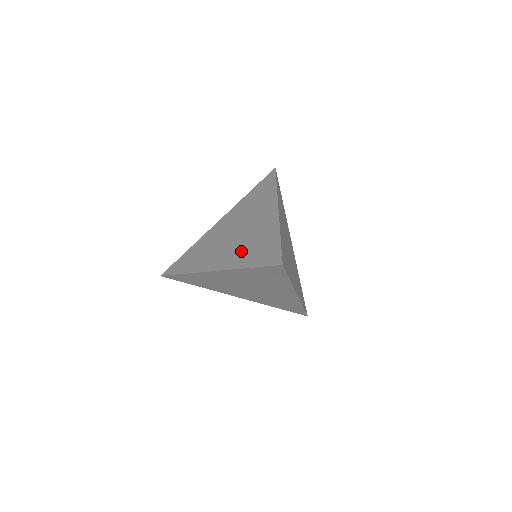
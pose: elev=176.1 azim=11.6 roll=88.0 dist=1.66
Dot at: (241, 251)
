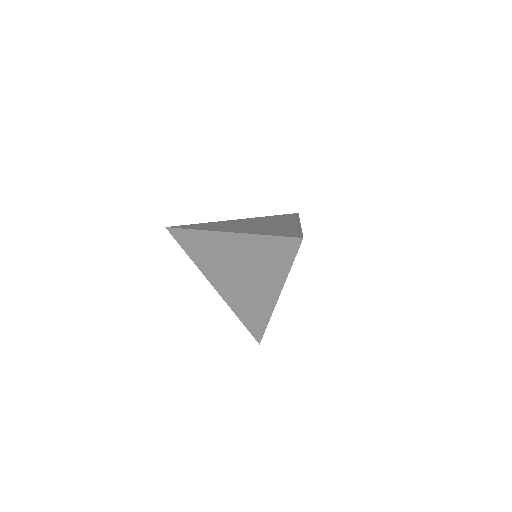
Dot at: (260, 229)
